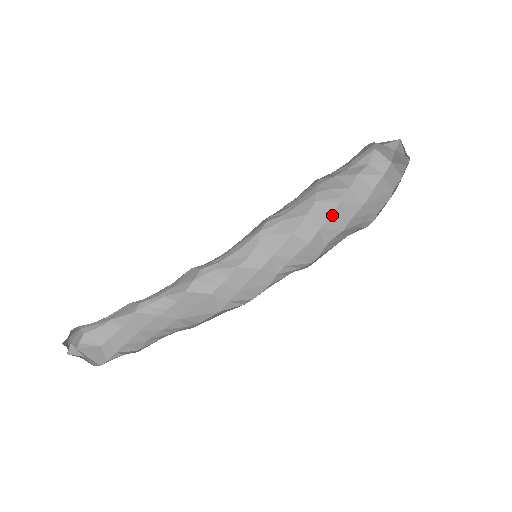
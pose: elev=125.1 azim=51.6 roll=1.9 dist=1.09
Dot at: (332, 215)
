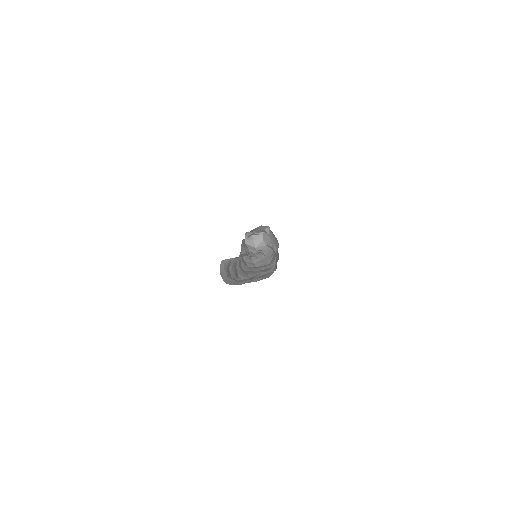
Dot at: occluded
